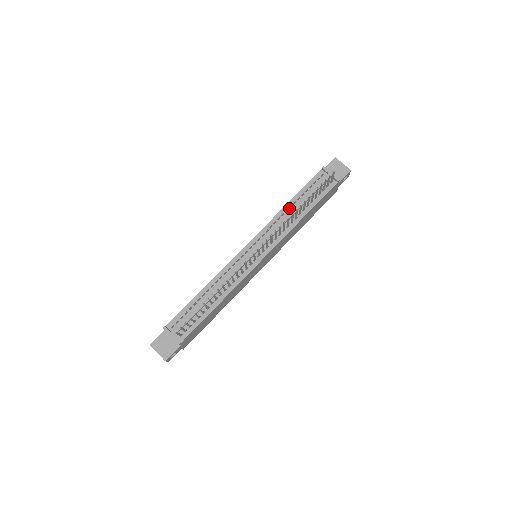
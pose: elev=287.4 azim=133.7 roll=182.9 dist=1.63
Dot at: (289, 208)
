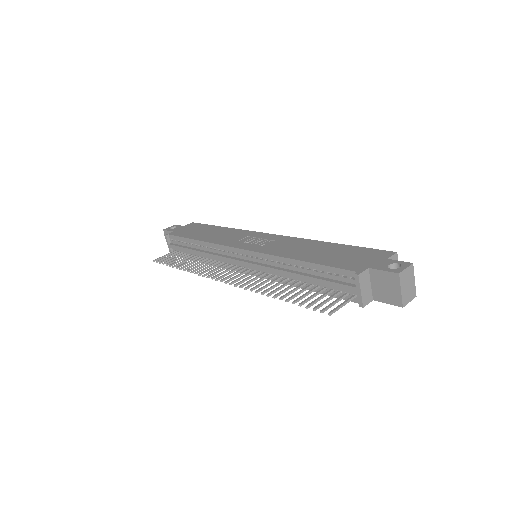
Dot at: (293, 265)
